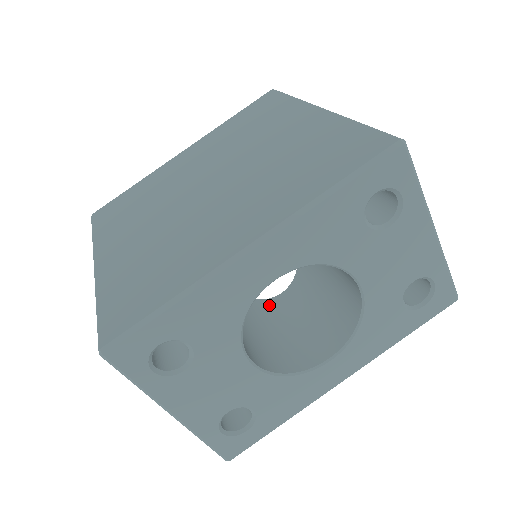
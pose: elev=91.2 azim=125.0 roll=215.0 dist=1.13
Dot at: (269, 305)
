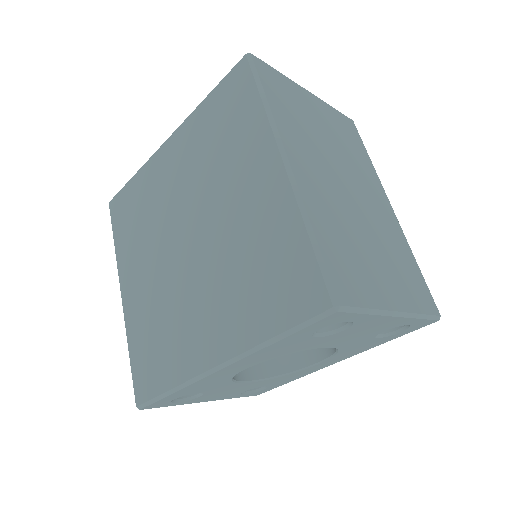
Dot at: occluded
